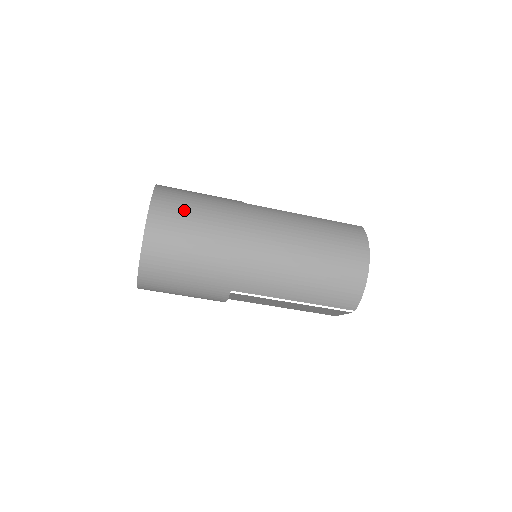
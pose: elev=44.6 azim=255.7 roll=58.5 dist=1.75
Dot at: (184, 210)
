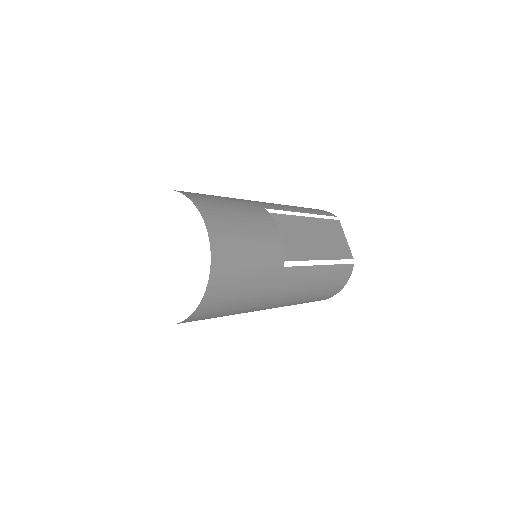
Dot at: (224, 307)
